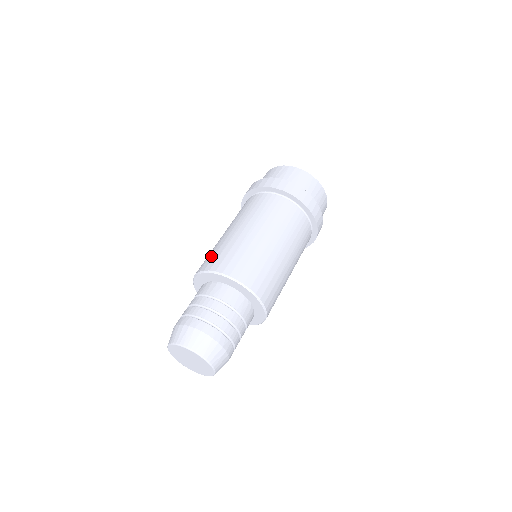
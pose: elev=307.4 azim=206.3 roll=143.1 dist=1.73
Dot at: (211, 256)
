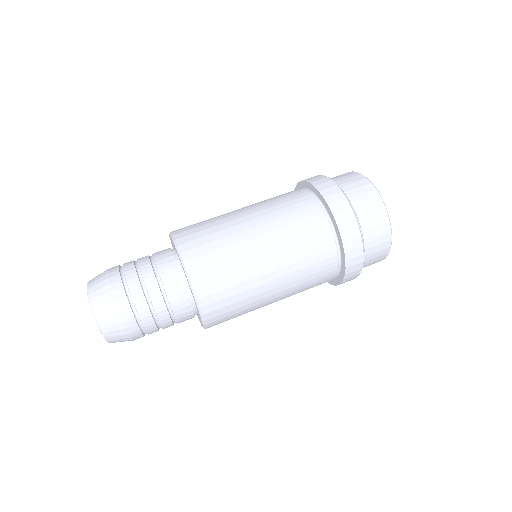
Dot at: occluded
